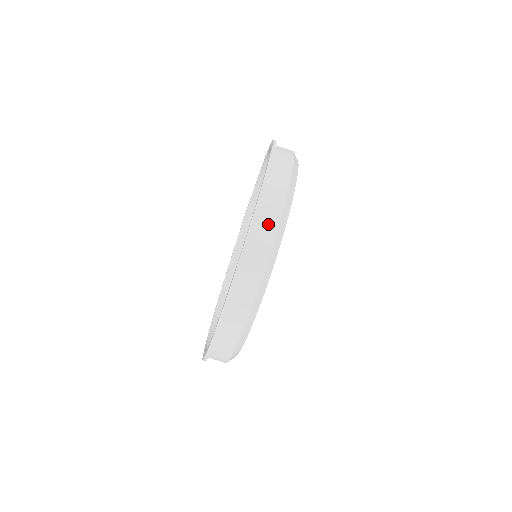
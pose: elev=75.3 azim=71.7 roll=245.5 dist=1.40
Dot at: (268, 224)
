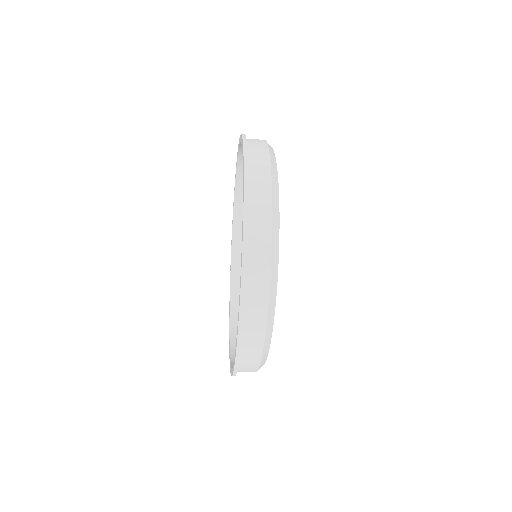
Dot at: occluded
